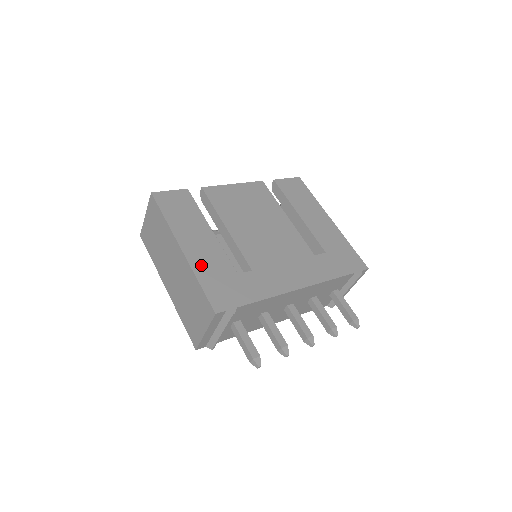
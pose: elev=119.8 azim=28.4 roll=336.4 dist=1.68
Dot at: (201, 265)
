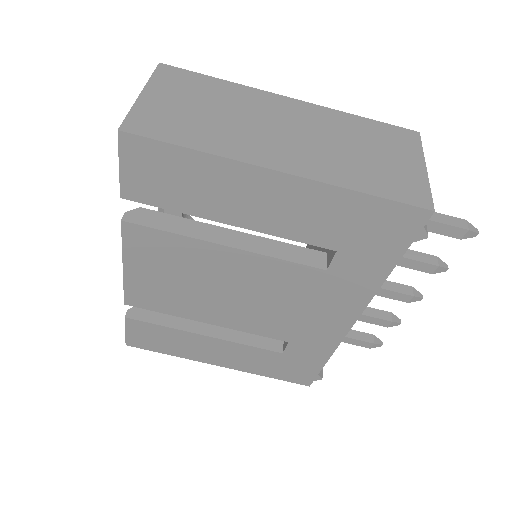
Dot at: (249, 367)
